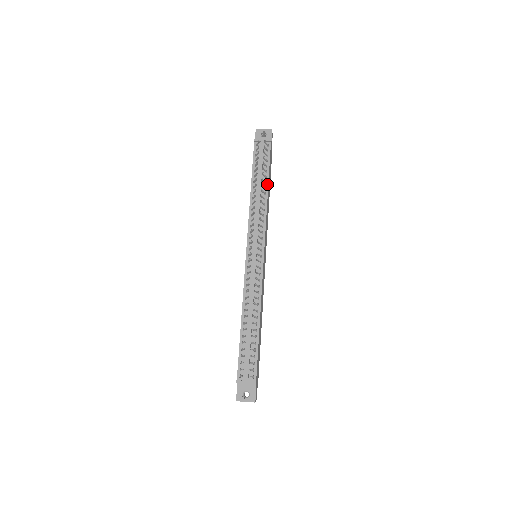
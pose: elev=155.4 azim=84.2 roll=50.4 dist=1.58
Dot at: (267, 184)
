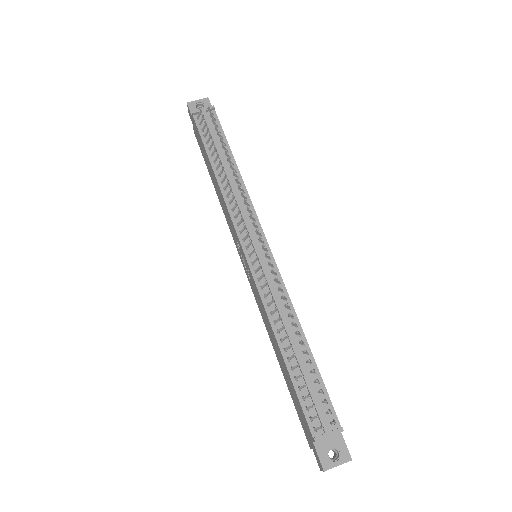
Dot at: (233, 159)
